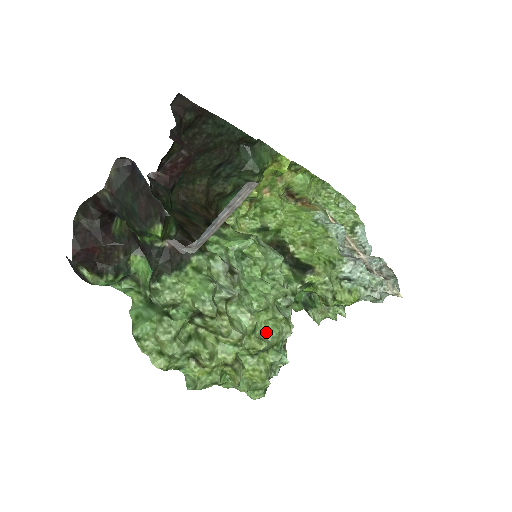
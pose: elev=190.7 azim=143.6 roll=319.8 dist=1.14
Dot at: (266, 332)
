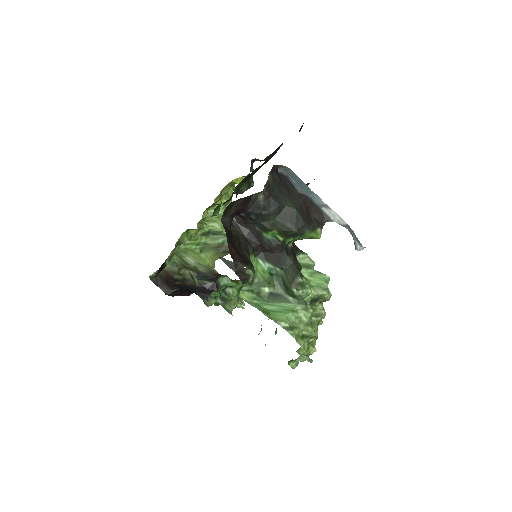
Dot at: occluded
